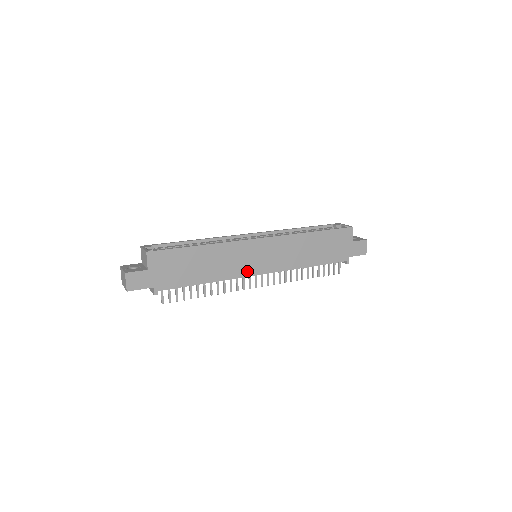
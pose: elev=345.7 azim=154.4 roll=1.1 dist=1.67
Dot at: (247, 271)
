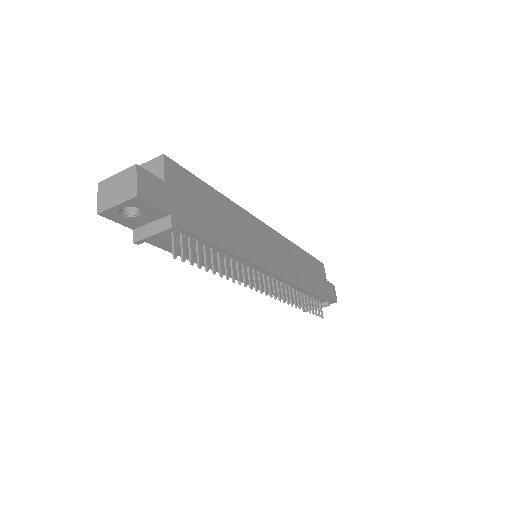
Dot at: (261, 260)
